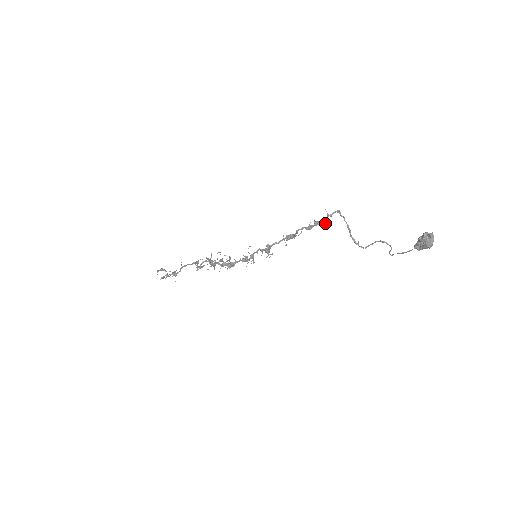
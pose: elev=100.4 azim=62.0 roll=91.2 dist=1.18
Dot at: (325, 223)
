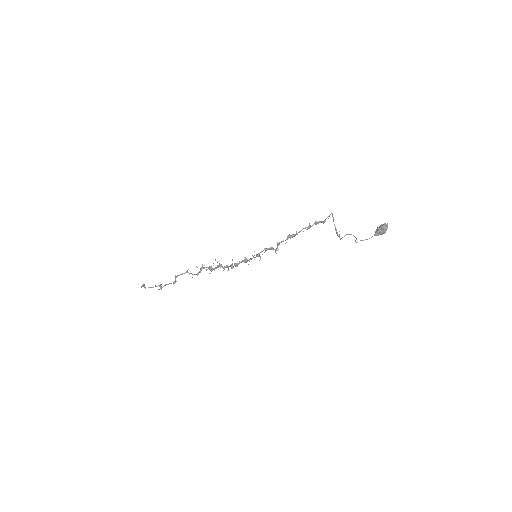
Dot at: occluded
